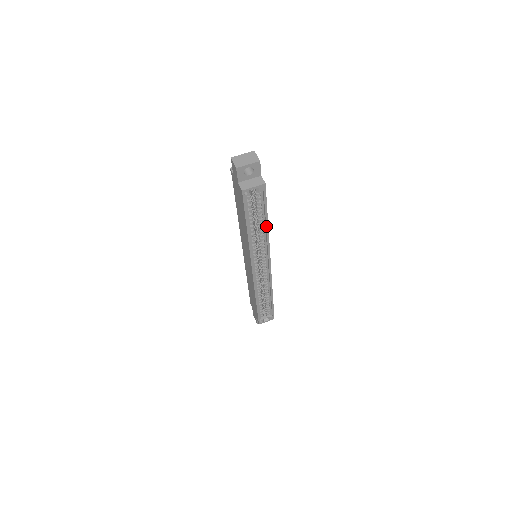
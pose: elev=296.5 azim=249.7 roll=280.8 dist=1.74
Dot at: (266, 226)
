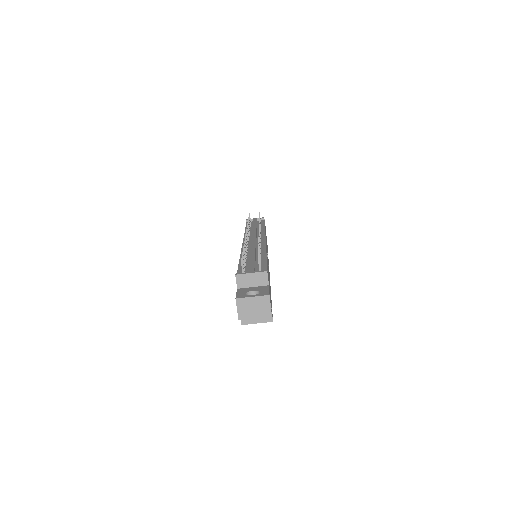
Dot at: occluded
